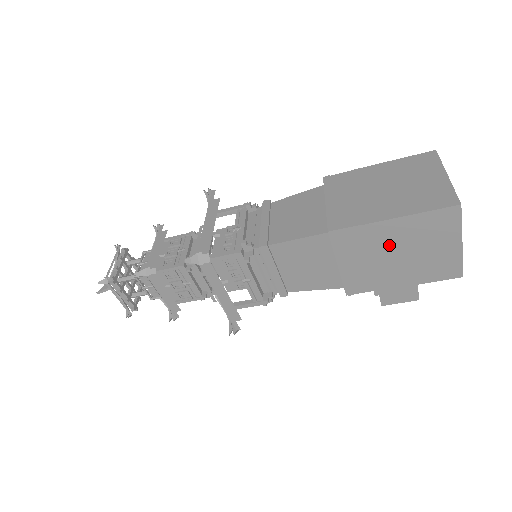
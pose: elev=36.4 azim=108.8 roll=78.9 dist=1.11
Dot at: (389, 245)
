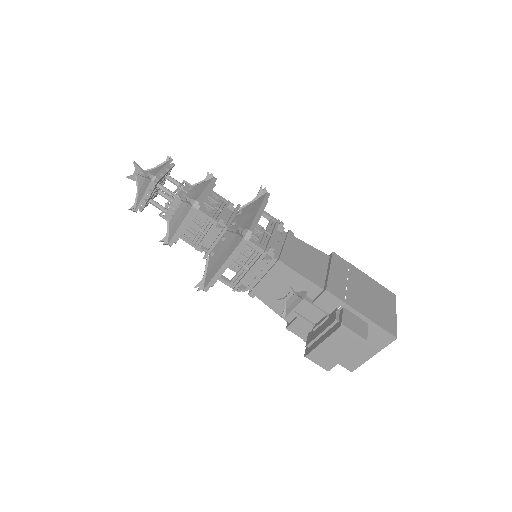
Dot at: (360, 284)
